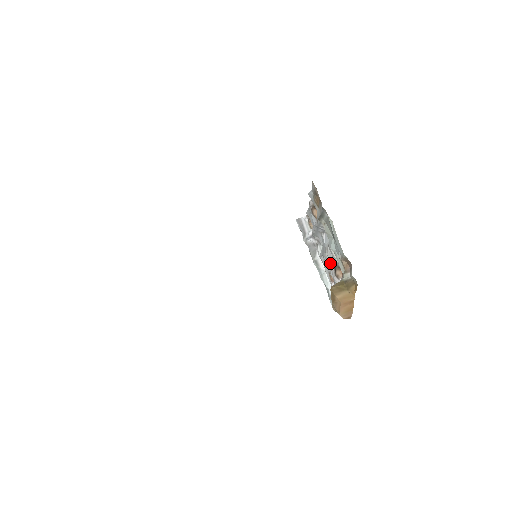
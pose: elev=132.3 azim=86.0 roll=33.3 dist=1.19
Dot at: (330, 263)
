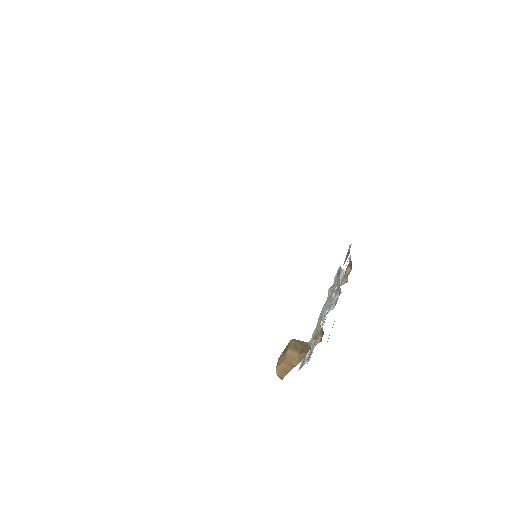
Dot at: occluded
